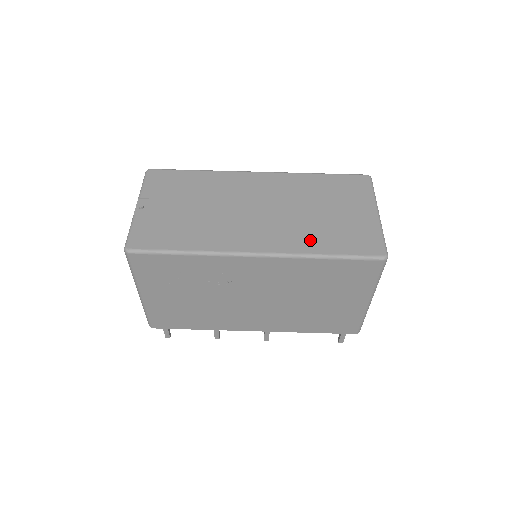
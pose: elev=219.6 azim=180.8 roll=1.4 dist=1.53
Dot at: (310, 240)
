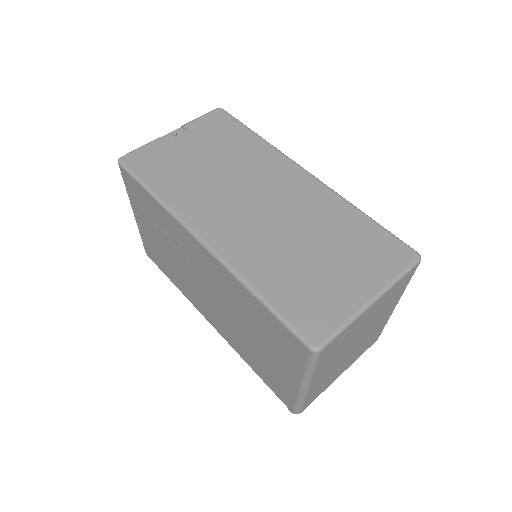
Dot at: (263, 268)
